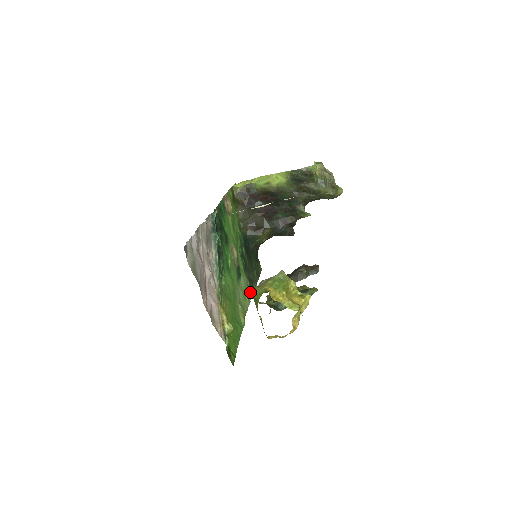
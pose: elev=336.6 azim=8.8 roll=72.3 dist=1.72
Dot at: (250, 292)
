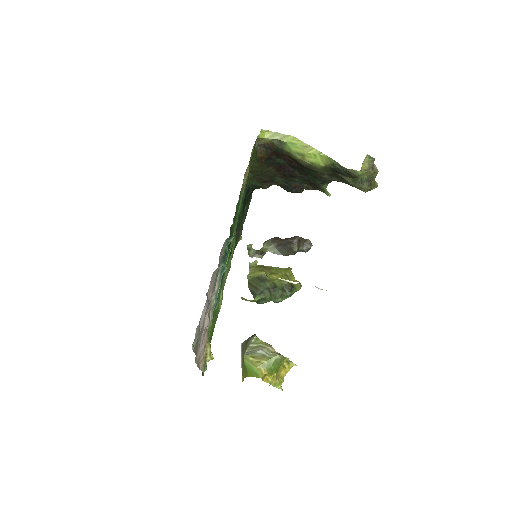
Dot at: (233, 251)
